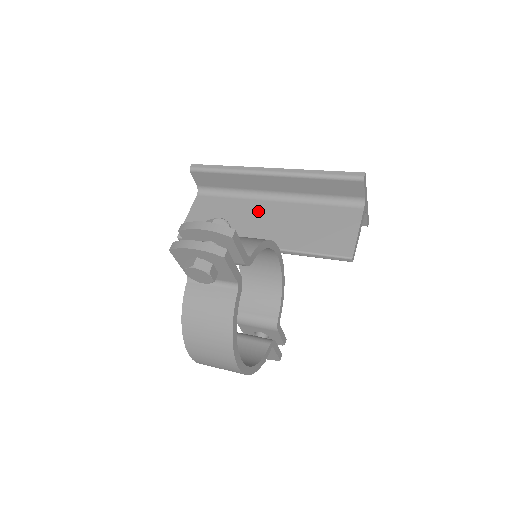
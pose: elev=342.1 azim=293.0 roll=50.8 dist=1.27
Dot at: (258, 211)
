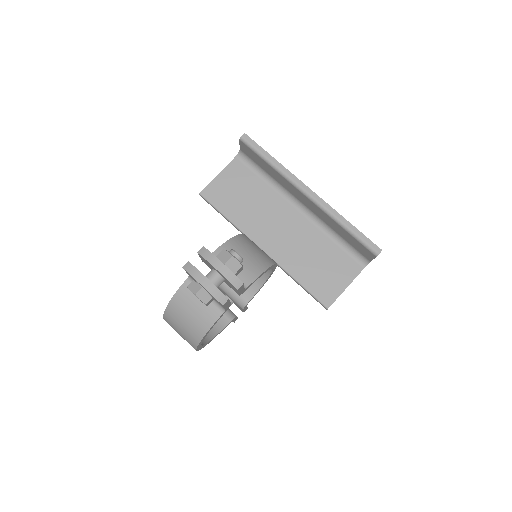
Dot at: (279, 212)
